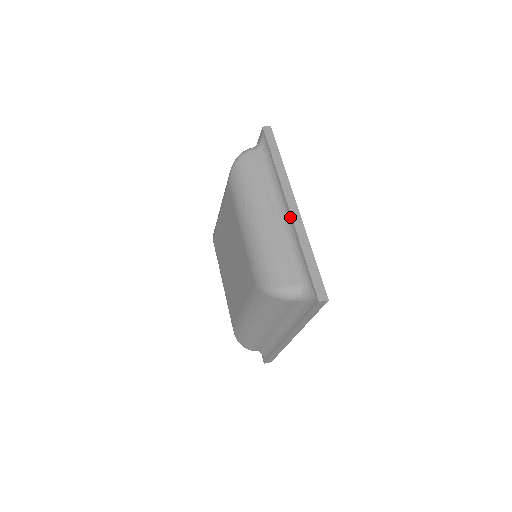
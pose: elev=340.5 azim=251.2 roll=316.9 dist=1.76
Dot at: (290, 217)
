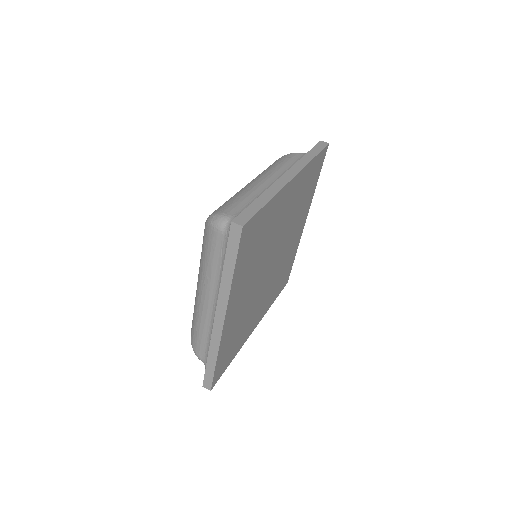
Dot at: (213, 325)
